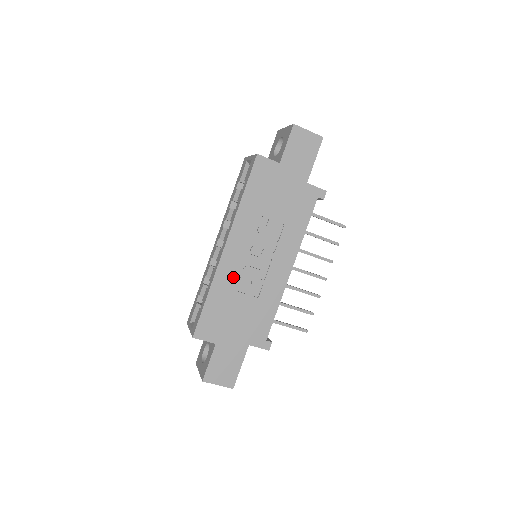
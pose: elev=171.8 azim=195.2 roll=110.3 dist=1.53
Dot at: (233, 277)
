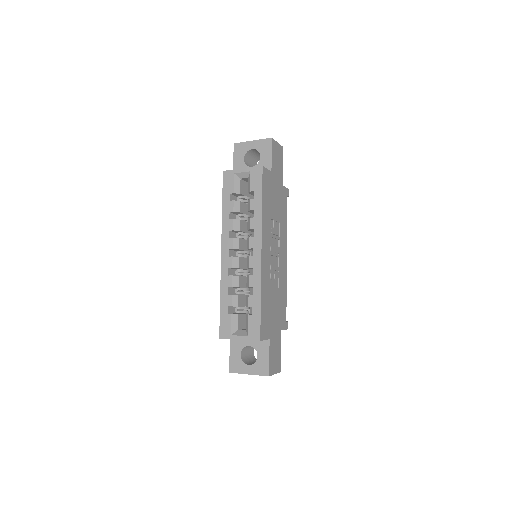
Dot at: (268, 277)
